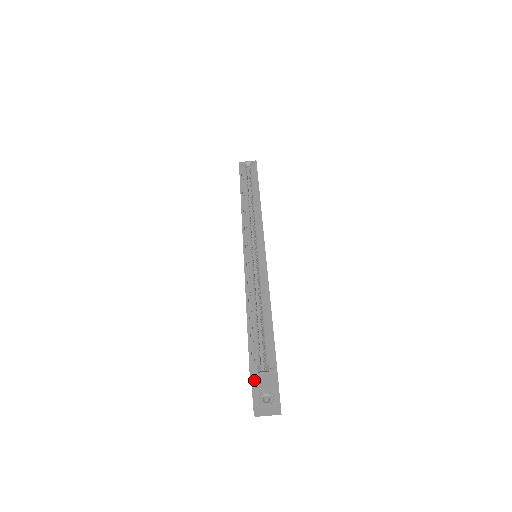
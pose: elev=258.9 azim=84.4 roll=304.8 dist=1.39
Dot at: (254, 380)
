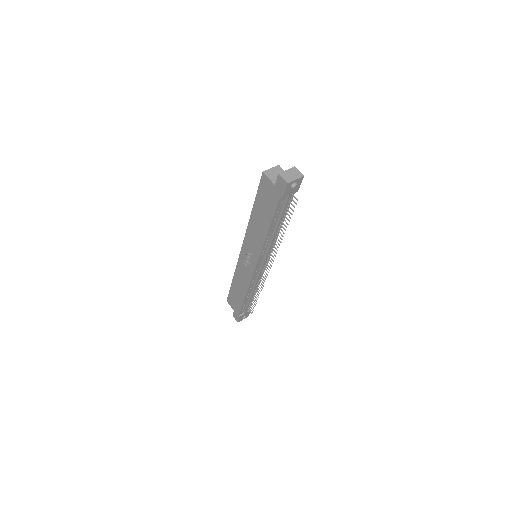
Dot at: (269, 175)
